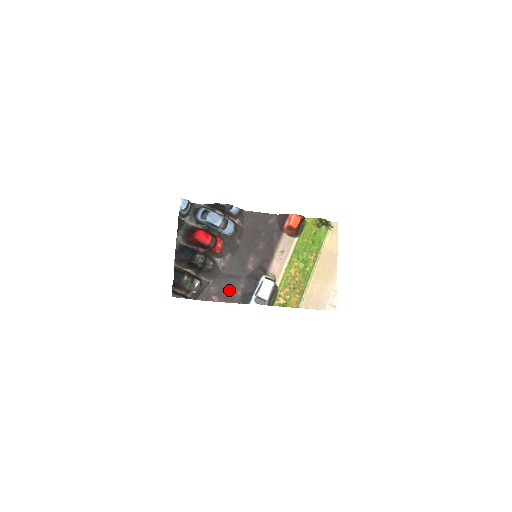
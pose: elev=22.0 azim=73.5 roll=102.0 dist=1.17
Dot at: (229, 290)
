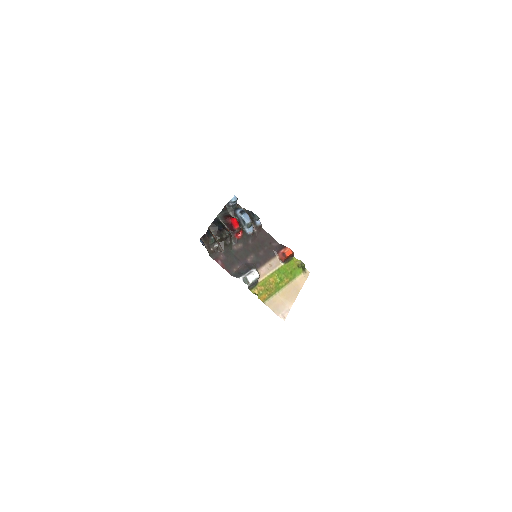
Dot at: (230, 264)
